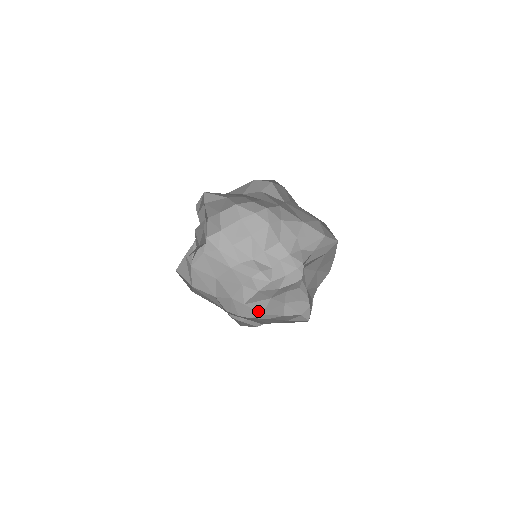
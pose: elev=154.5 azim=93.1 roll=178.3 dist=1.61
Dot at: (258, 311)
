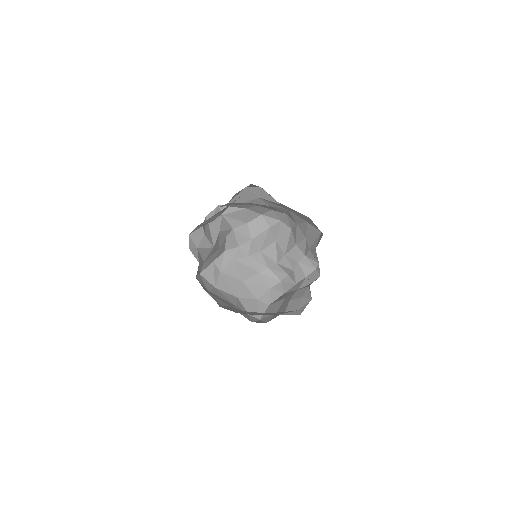
Dot at: (275, 310)
